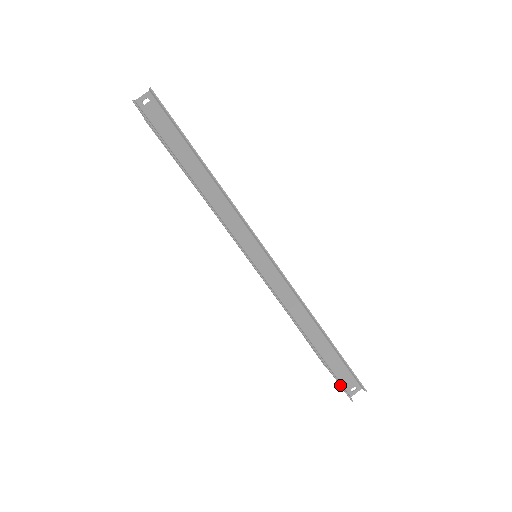
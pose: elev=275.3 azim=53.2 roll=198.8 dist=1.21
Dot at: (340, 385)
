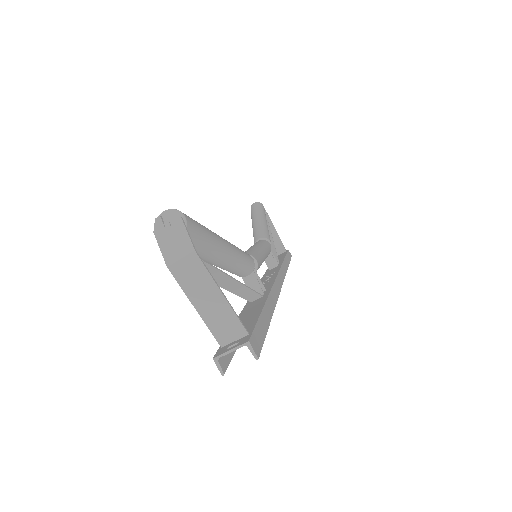
Dot at: occluded
